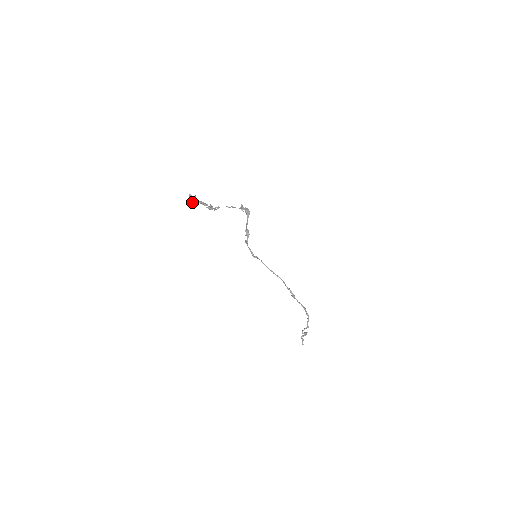
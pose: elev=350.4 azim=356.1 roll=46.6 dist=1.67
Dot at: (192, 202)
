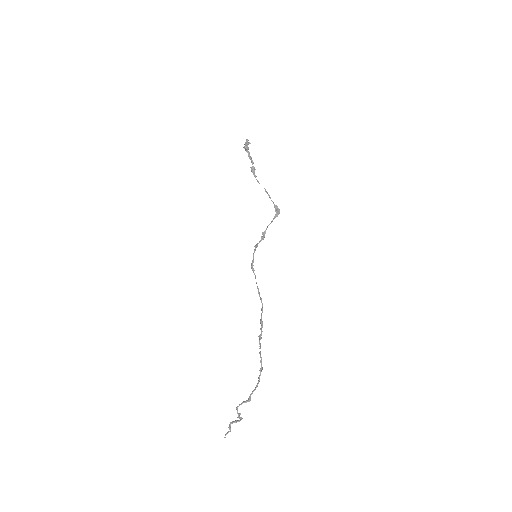
Dot at: (244, 146)
